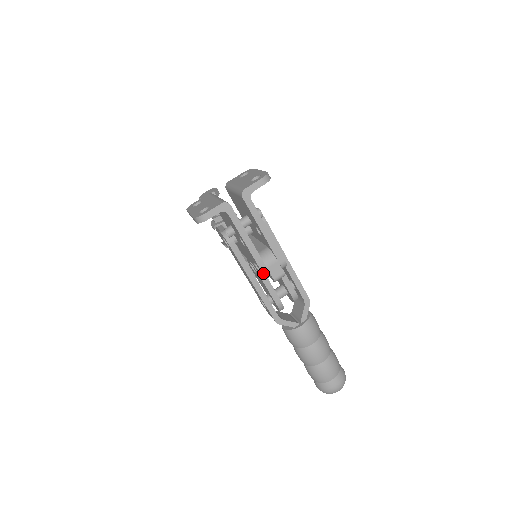
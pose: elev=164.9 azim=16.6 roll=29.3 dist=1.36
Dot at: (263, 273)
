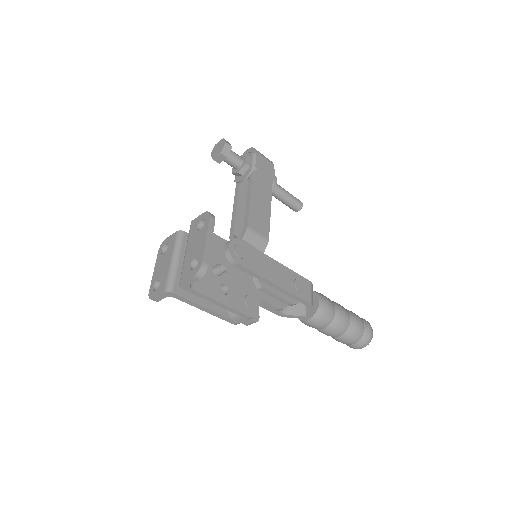
Dot at: occluded
